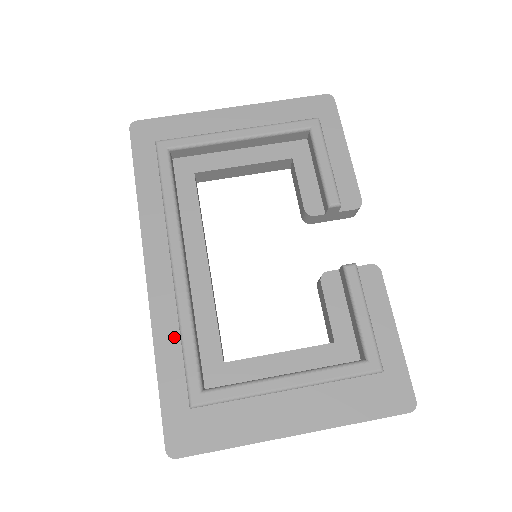
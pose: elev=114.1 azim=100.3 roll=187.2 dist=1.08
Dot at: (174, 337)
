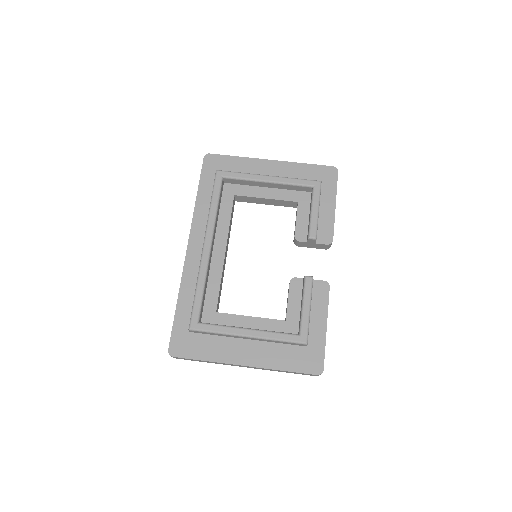
Dot at: (192, 289)
